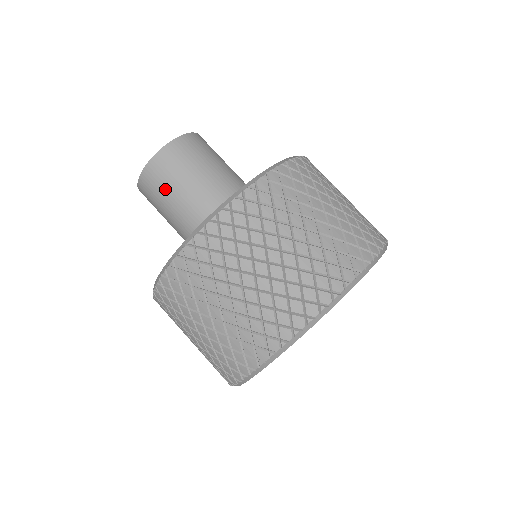
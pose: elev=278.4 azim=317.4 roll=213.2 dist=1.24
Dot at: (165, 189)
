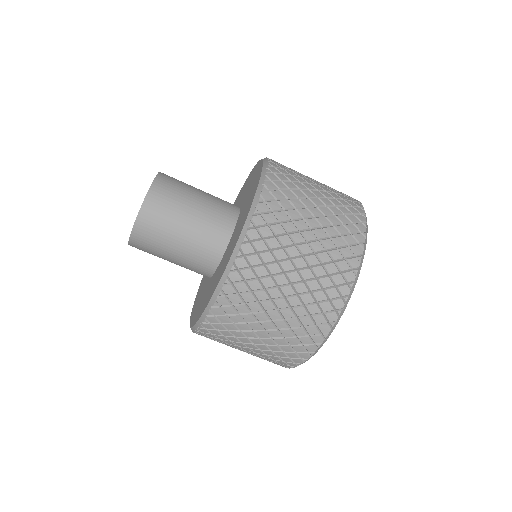
Dot at: (170, 218)
